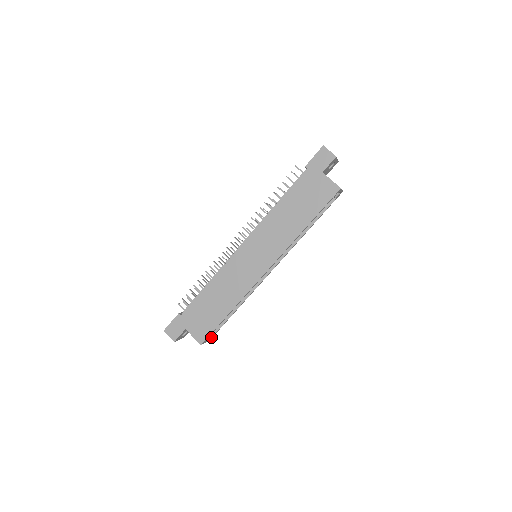
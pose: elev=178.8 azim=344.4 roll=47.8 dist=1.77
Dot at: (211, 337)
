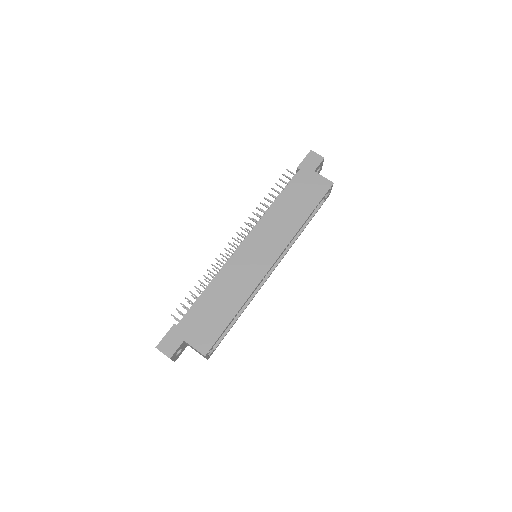
Dot at: (210, 354)
